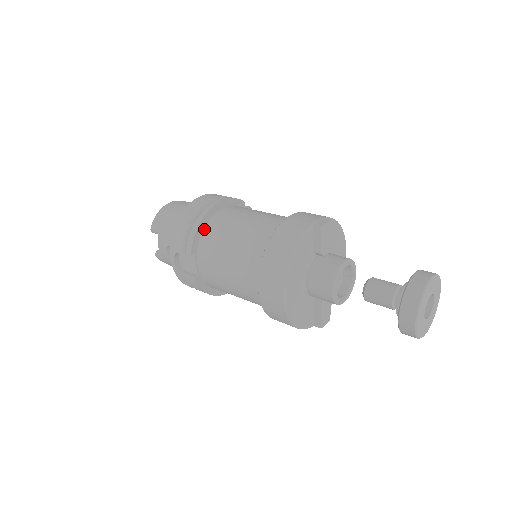
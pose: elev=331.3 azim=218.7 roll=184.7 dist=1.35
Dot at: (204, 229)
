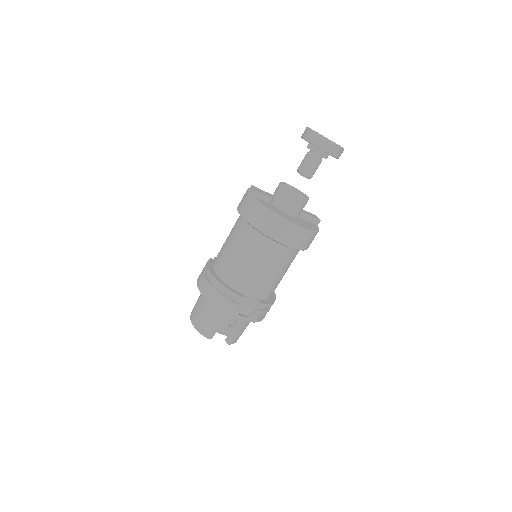
Dot at: (227, 284)
